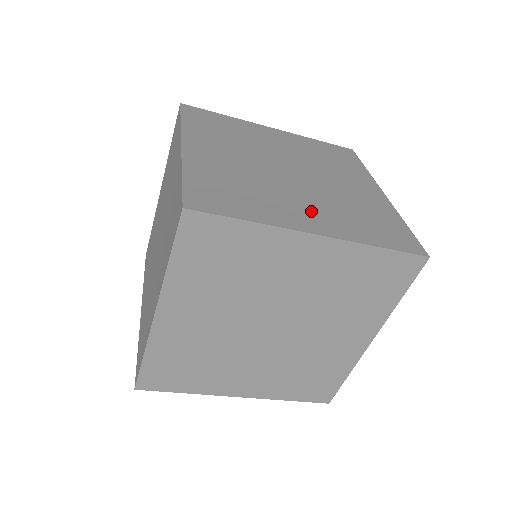
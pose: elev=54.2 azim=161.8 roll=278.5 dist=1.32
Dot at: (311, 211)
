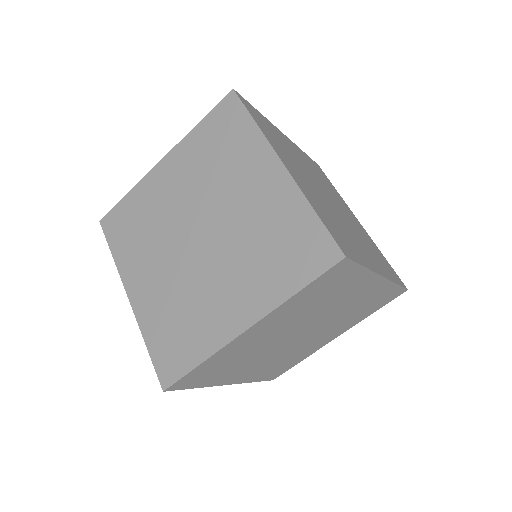
Dot at: (232, 294)
